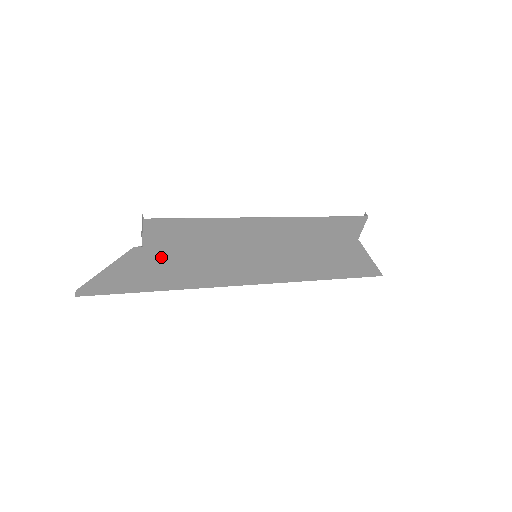
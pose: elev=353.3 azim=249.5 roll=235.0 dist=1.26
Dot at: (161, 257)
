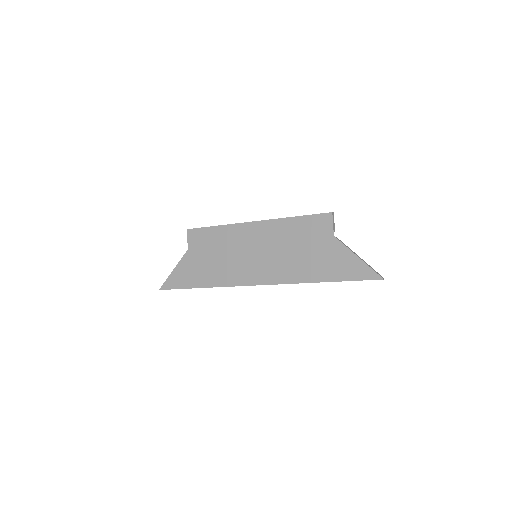
Dot at: (199, 258)
